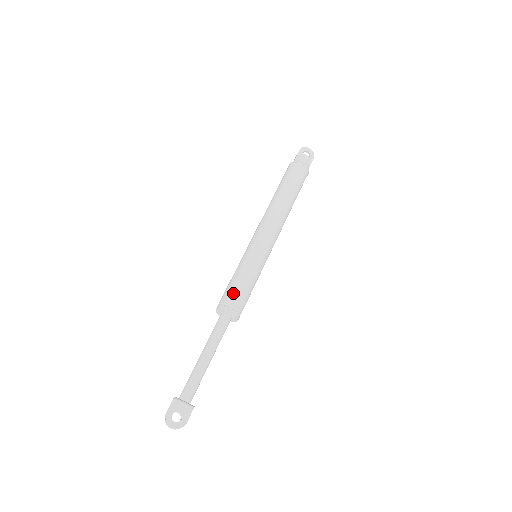
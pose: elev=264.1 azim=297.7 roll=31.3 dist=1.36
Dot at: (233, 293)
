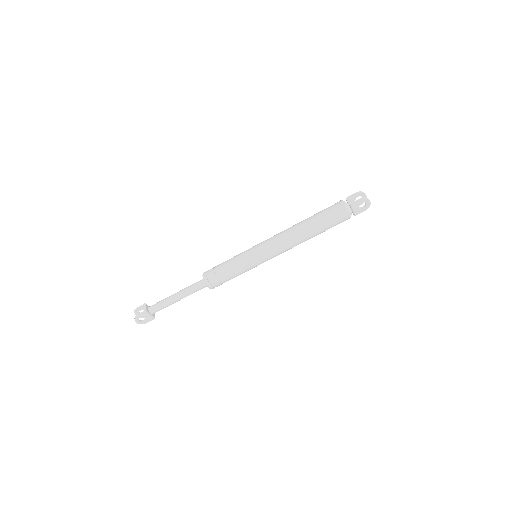
Dot at: (220, 279)
